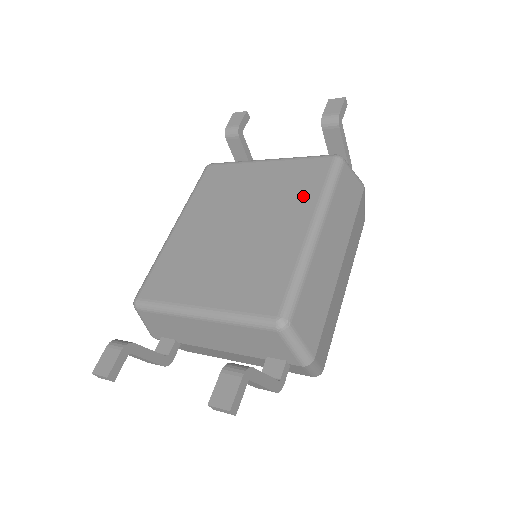
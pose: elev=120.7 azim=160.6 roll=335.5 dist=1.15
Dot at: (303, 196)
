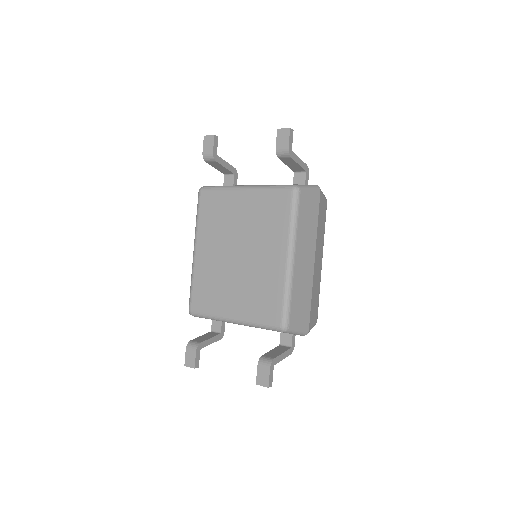
Dot at: (277, 229)
